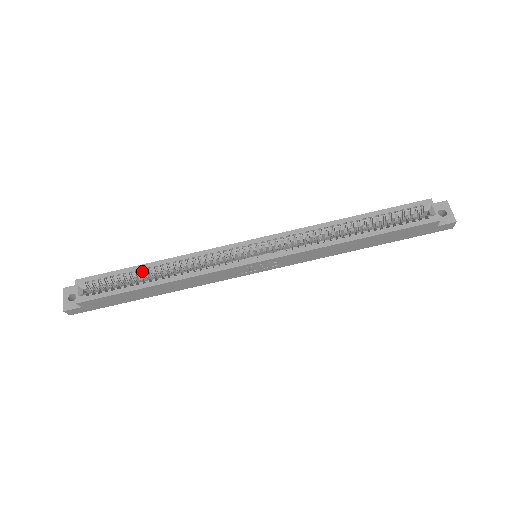
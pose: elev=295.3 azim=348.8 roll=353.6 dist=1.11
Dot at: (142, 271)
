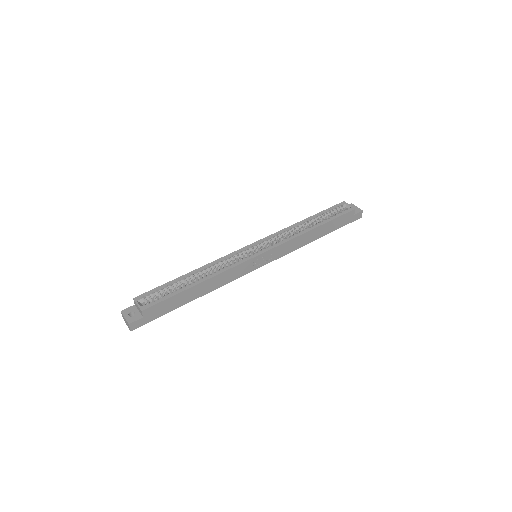
Dot at: (183, 280)
